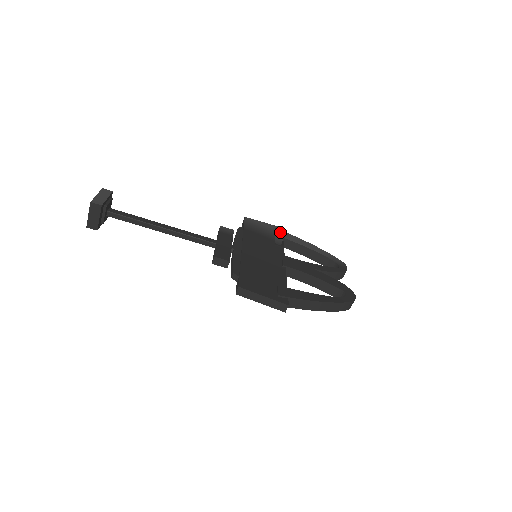
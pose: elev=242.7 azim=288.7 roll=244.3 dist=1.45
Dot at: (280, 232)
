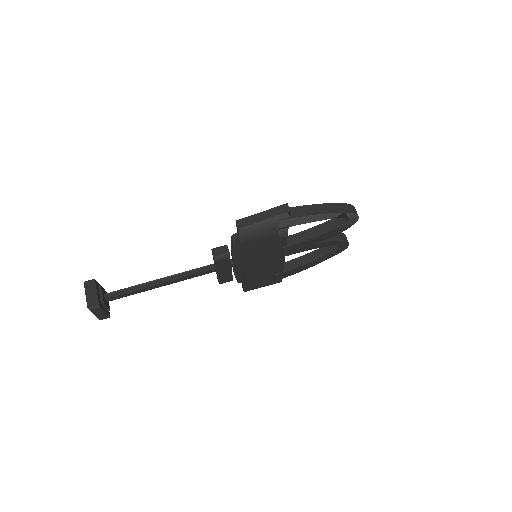
Dot at: occluded
